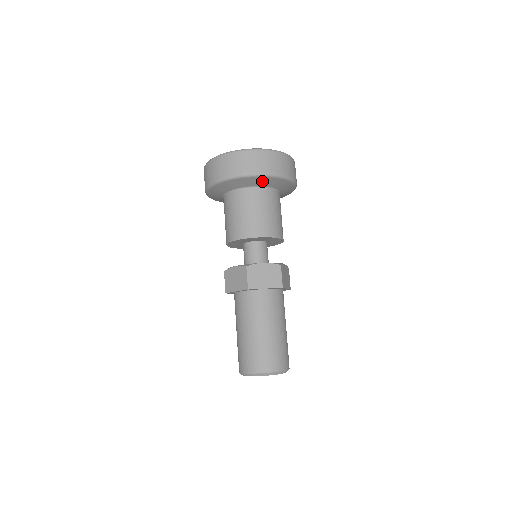
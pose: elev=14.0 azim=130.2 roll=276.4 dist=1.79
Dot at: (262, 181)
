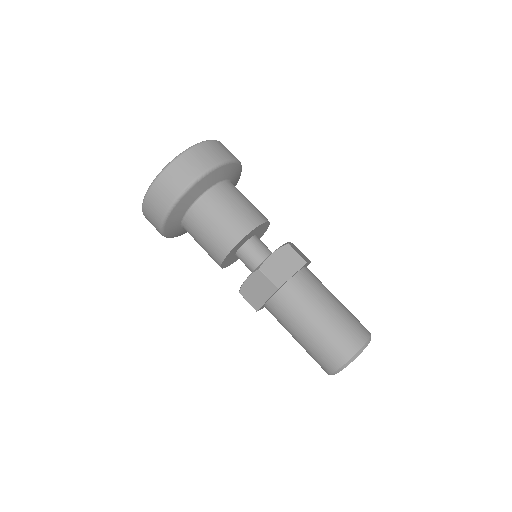
Dot at: (210, 180)
